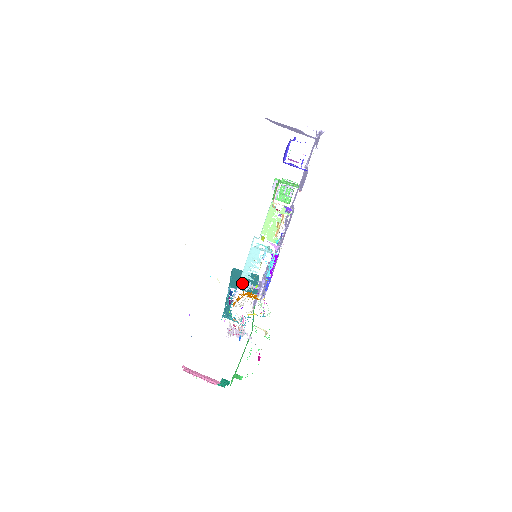
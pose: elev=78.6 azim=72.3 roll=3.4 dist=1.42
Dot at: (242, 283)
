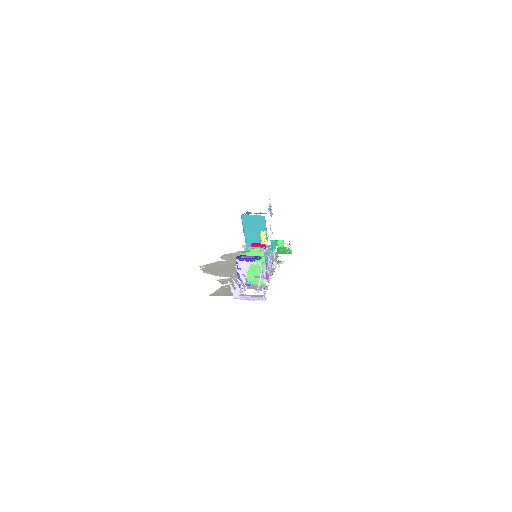
Dot at: occluded
